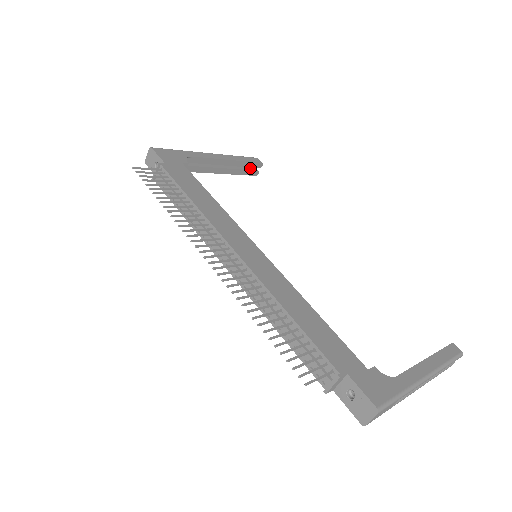
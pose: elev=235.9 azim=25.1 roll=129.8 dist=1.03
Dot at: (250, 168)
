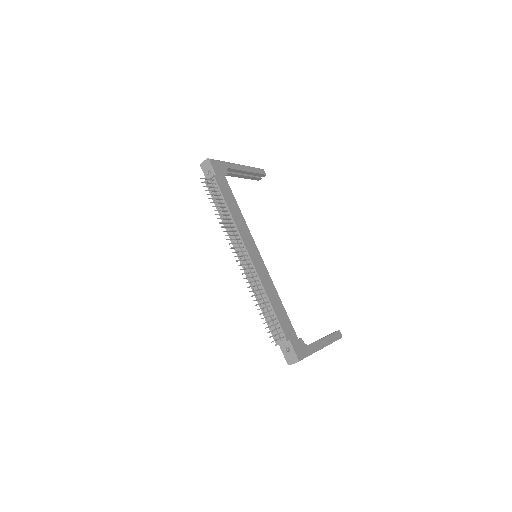
Dot at: occluded
